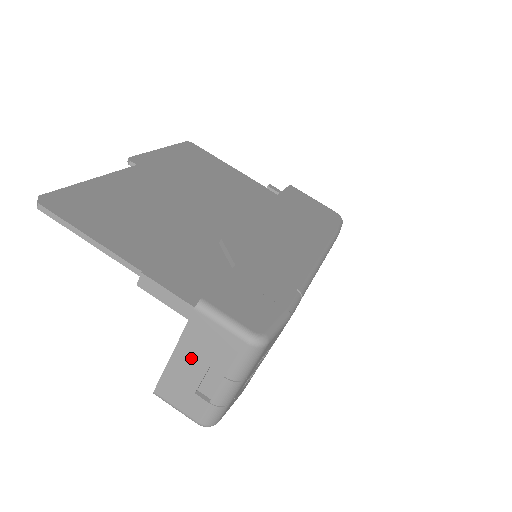
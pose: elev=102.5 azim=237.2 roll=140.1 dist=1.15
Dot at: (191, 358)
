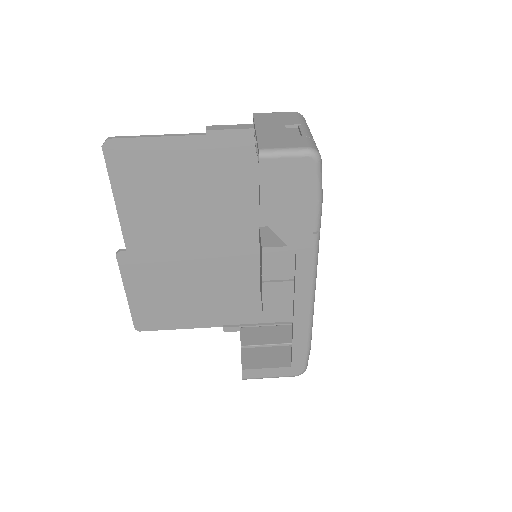
Dot at: (270, 127)
